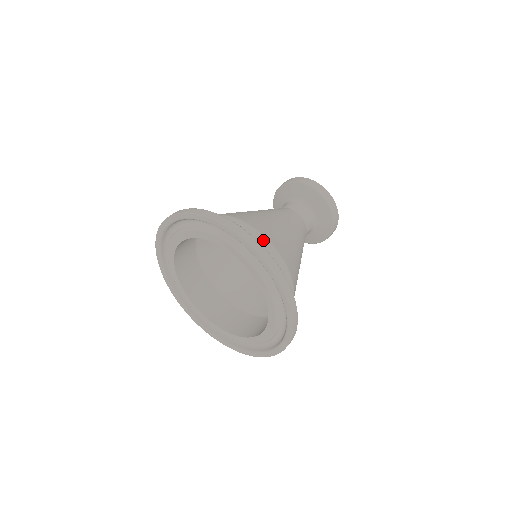
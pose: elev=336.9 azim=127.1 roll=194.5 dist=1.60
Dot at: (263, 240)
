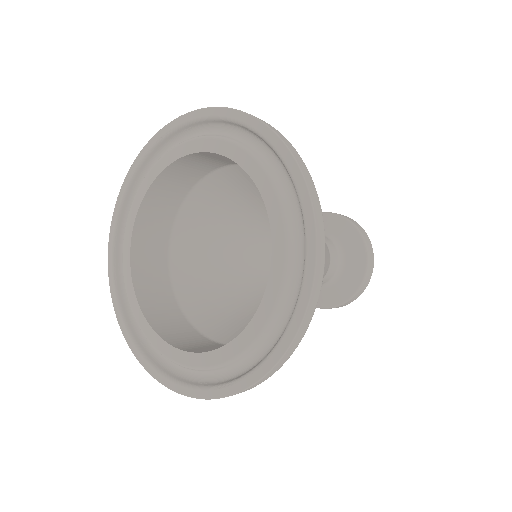
Dot at: occluded
